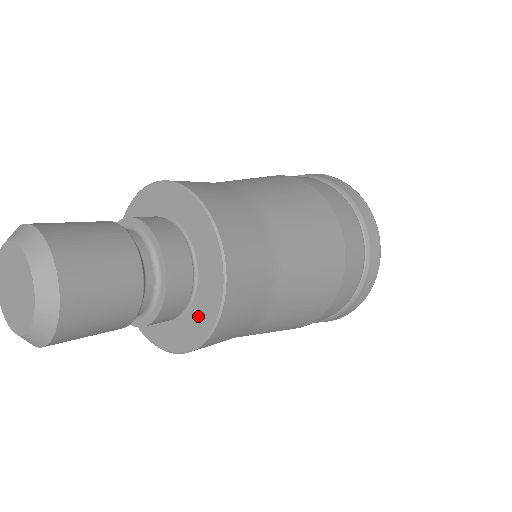
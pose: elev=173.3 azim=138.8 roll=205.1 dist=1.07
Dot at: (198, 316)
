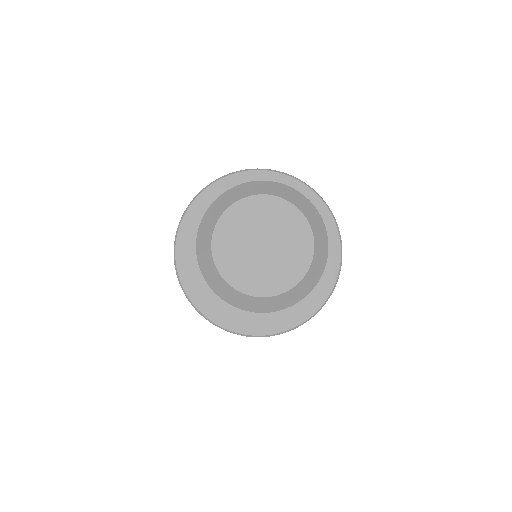
Dot at: (293, 306)
